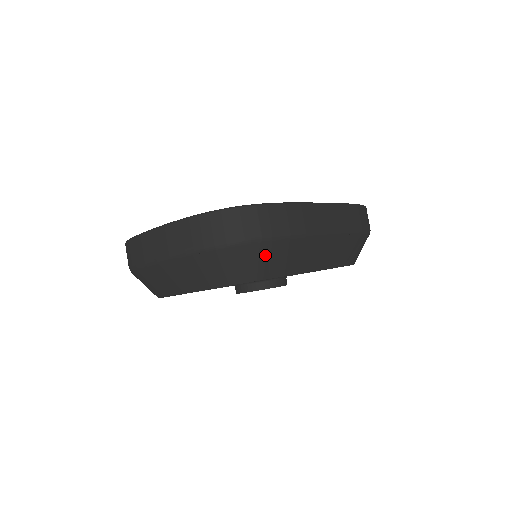
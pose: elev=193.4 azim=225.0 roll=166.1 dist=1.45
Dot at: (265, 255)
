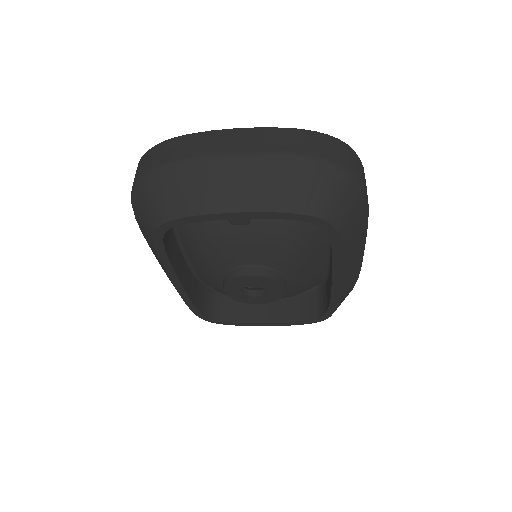
Dot at: (354, 207)
